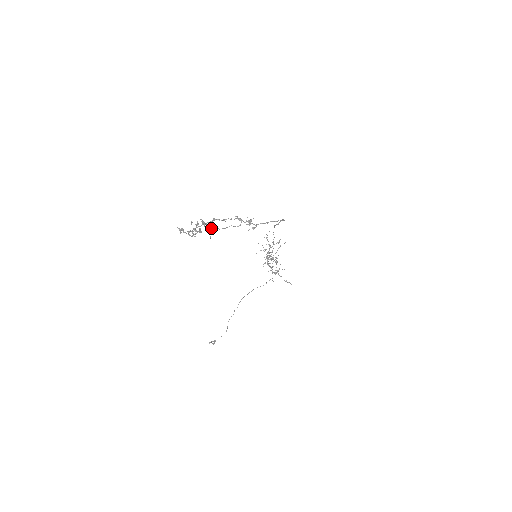
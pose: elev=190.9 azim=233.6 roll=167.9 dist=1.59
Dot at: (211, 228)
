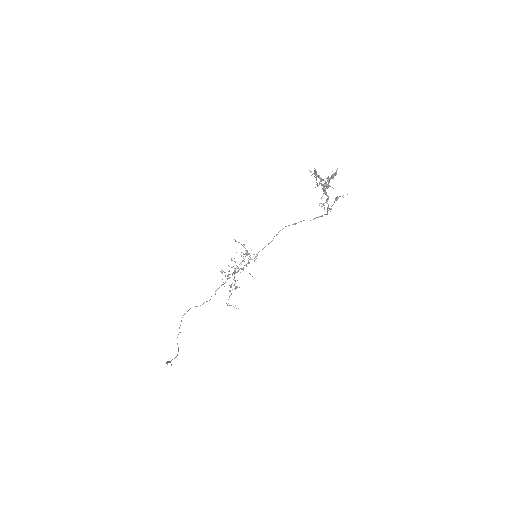
Dot at: occluded
